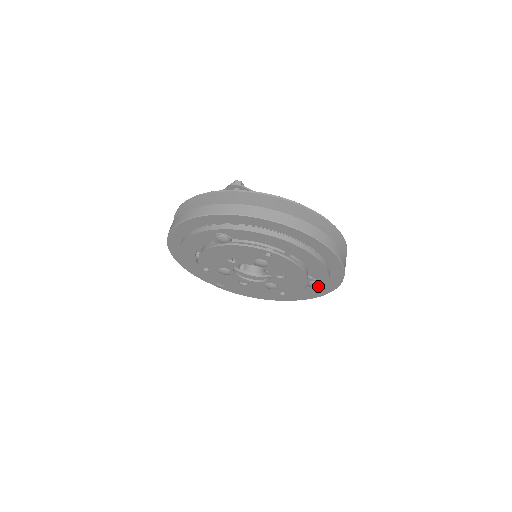
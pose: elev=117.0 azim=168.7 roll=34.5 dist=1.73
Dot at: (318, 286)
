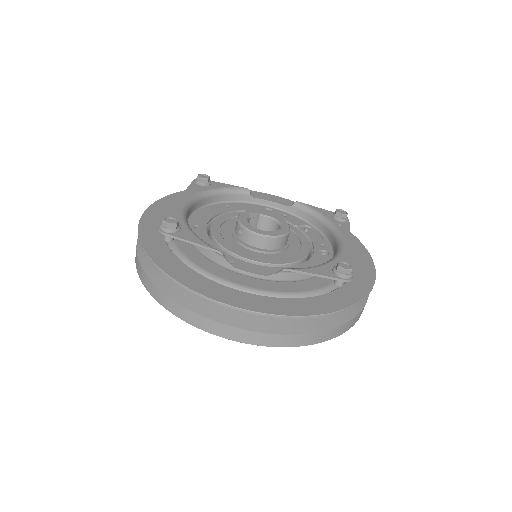
Dot at: occluded
